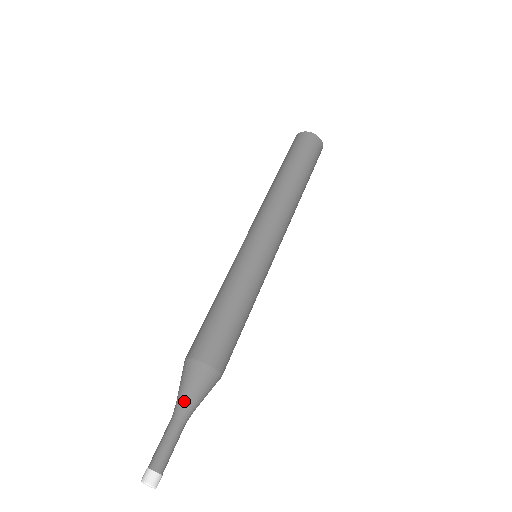
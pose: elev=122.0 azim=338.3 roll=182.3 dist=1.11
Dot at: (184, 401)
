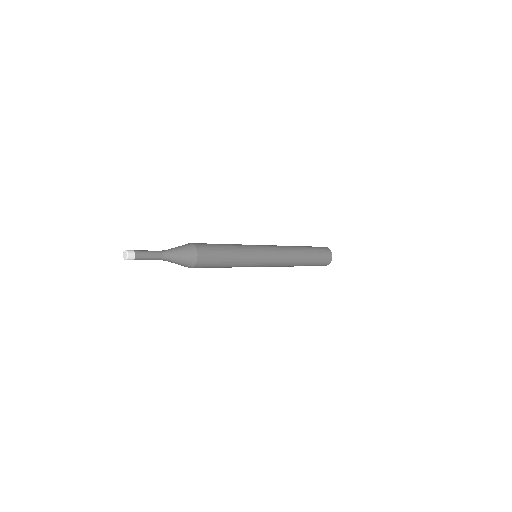
Dot at: (173, 251)
